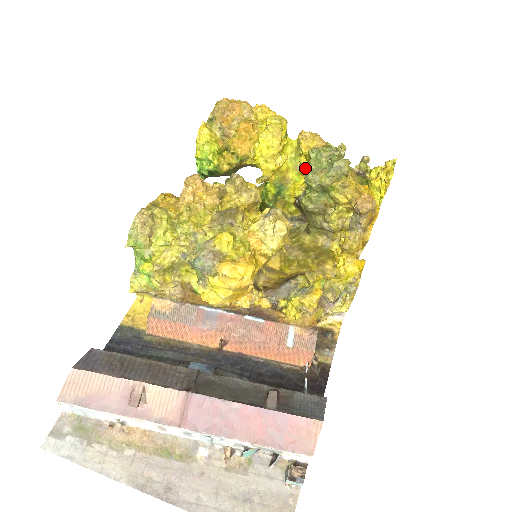
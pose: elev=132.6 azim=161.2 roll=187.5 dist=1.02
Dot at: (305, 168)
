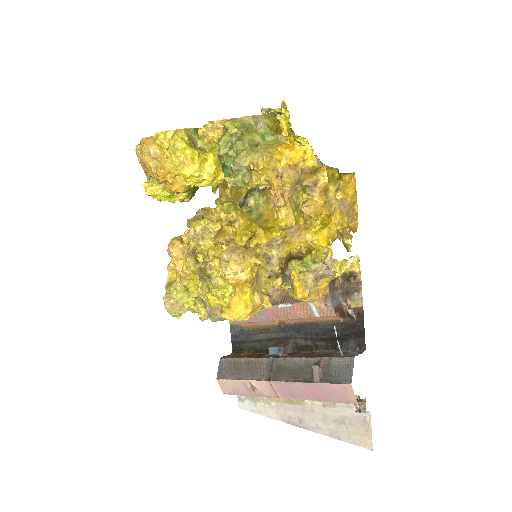
Dot at: occluded
